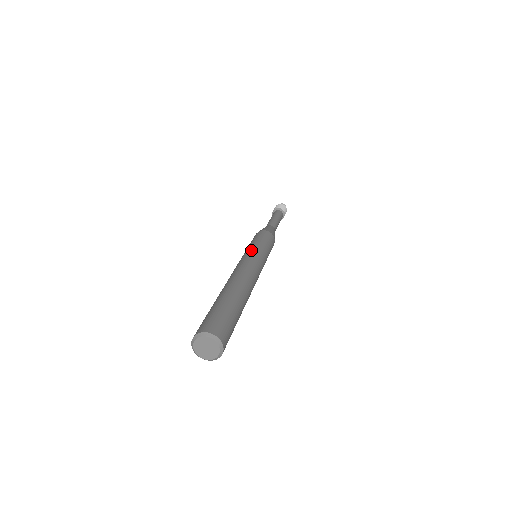
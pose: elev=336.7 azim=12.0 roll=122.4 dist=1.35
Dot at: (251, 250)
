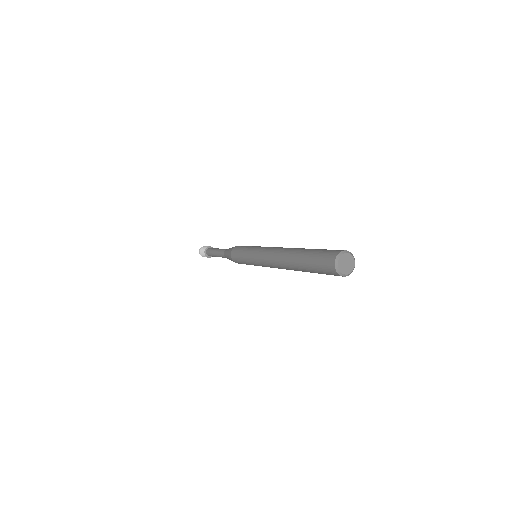
Dot at: occluded
